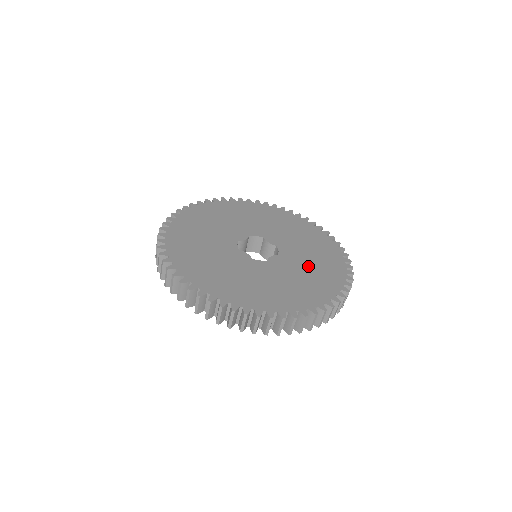
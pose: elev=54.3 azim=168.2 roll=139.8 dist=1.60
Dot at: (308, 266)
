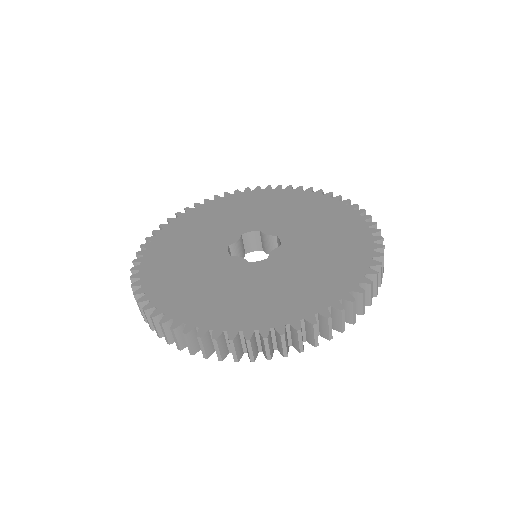
Dot at: (321, 248)
